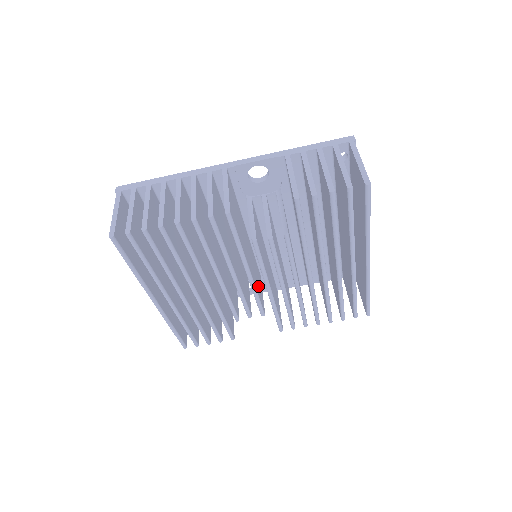
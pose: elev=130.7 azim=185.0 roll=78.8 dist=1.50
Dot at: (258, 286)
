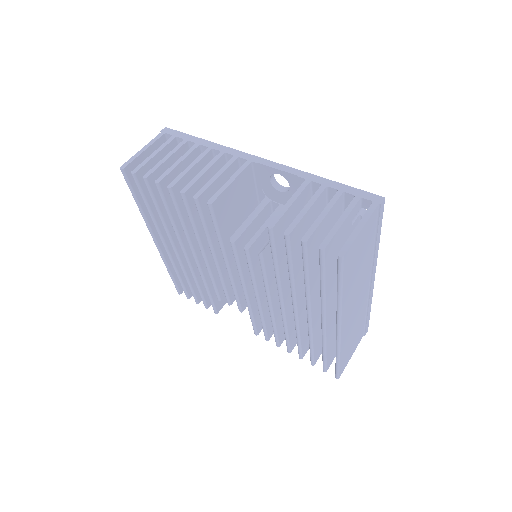
Dot at: occluded
